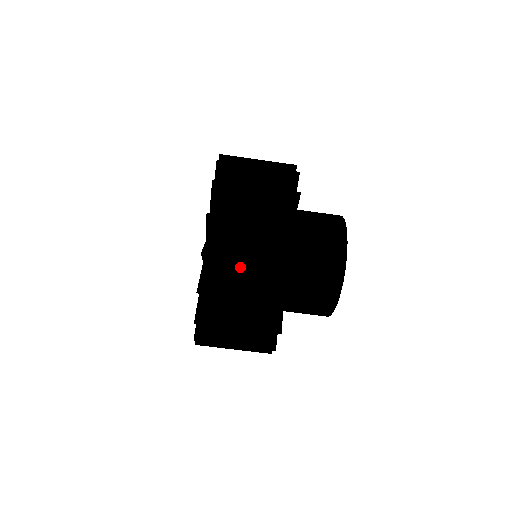
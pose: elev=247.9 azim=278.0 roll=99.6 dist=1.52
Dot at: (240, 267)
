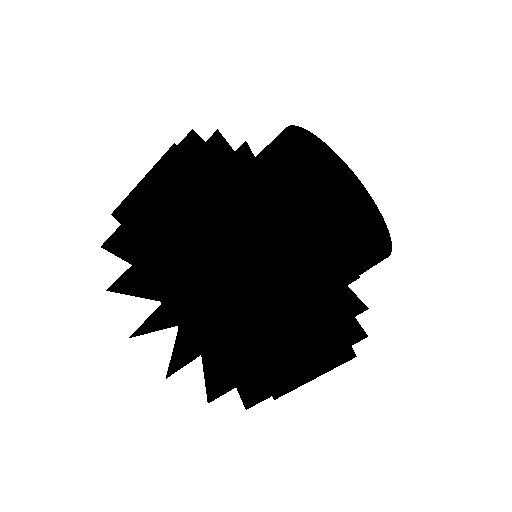
Dot at: occluded
